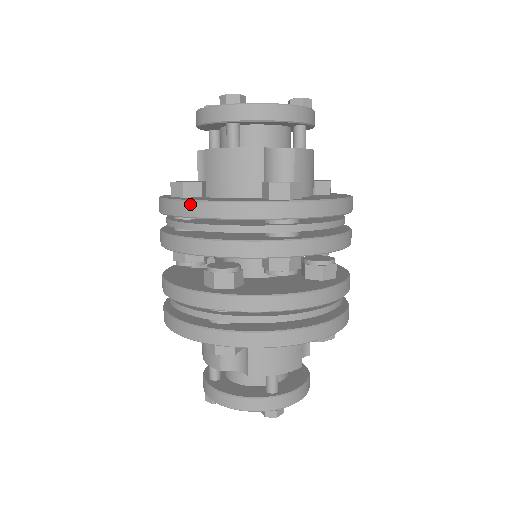
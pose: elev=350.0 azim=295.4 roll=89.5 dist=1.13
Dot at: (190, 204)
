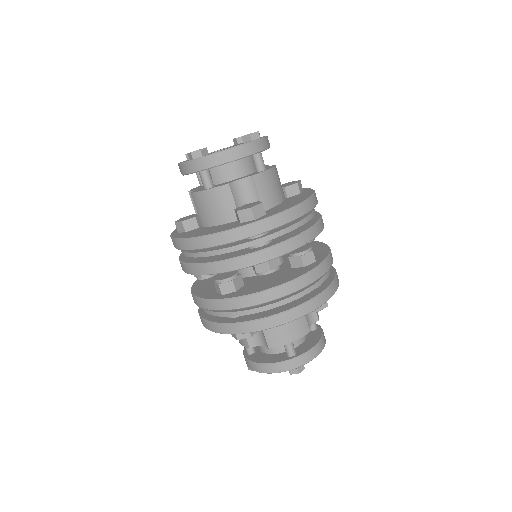
Dot at: (187, 241)
